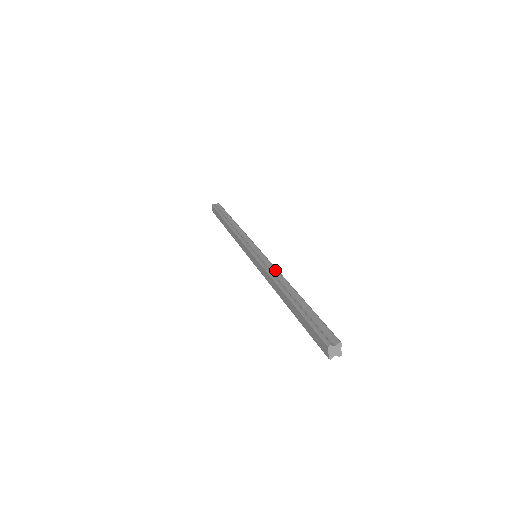
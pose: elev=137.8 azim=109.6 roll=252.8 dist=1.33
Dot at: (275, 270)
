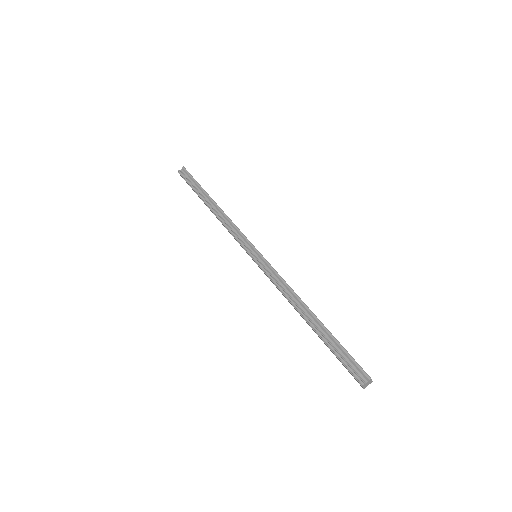
Dot at: (283, 283)
